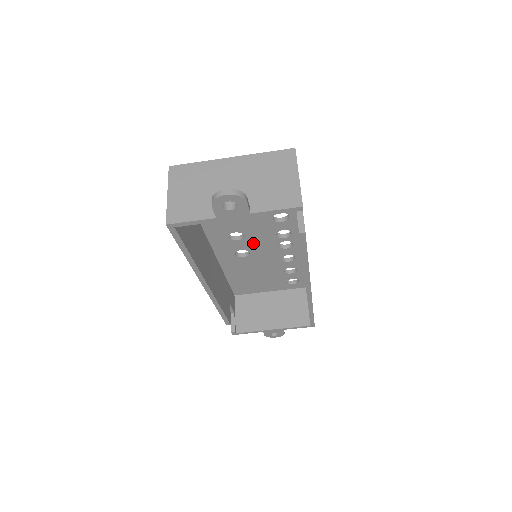
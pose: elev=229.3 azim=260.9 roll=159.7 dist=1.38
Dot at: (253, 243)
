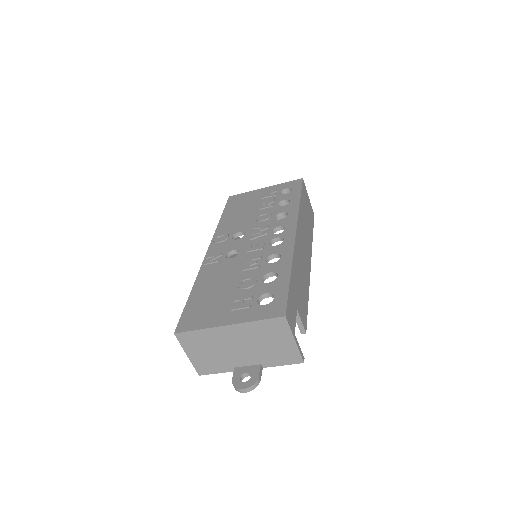
Dot at: occluded
